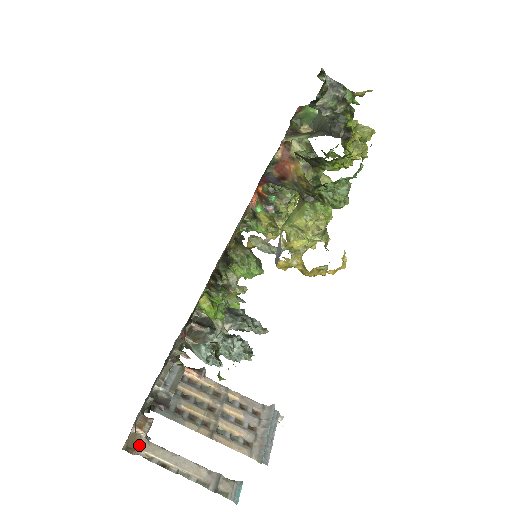
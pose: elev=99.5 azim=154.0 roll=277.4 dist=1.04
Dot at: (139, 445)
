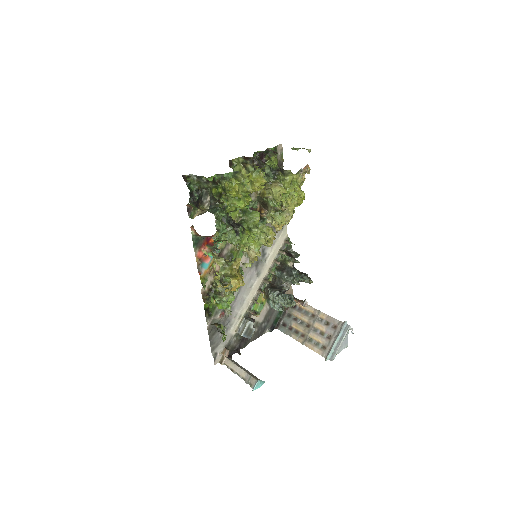
Dot at: (225, 361)
